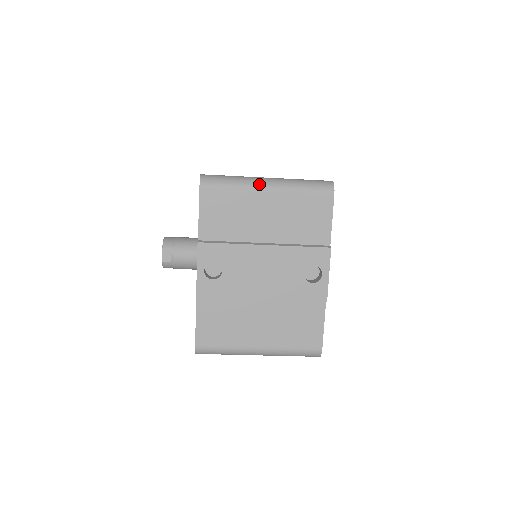
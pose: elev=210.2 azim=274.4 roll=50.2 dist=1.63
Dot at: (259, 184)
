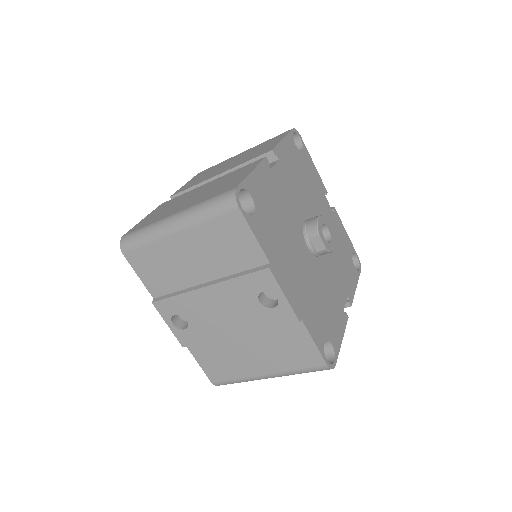
Dot at: (165, 229)
